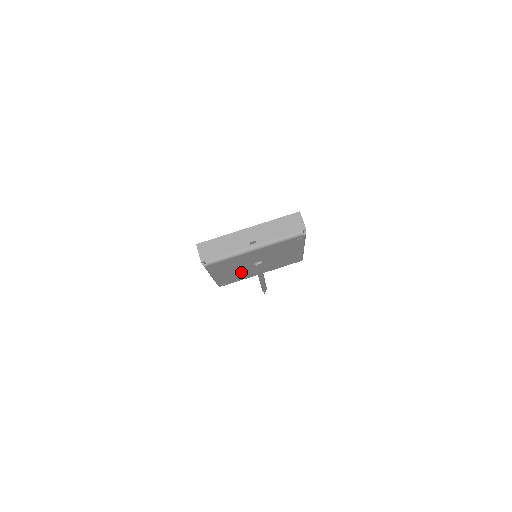
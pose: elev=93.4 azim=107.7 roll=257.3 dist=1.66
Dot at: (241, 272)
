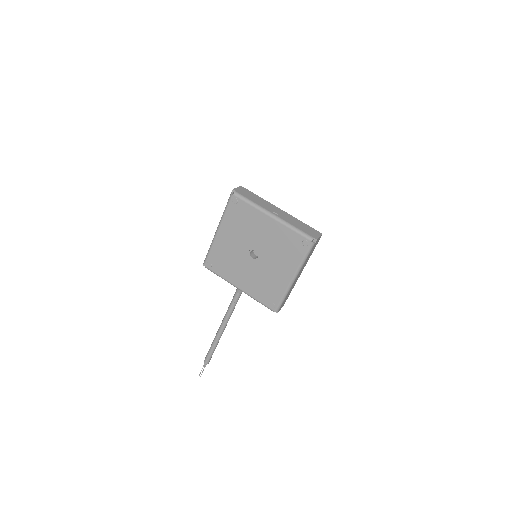
Dot at: (234, 255)
